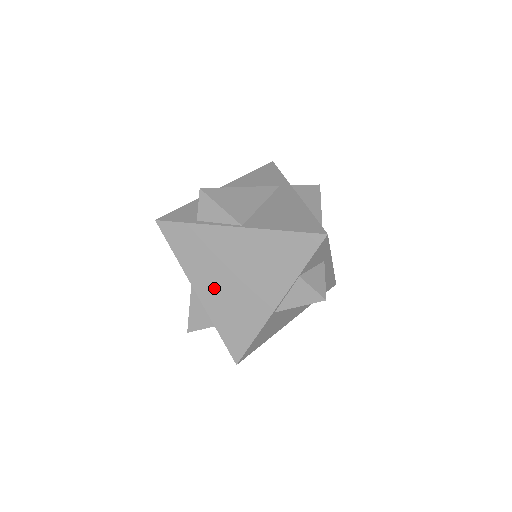
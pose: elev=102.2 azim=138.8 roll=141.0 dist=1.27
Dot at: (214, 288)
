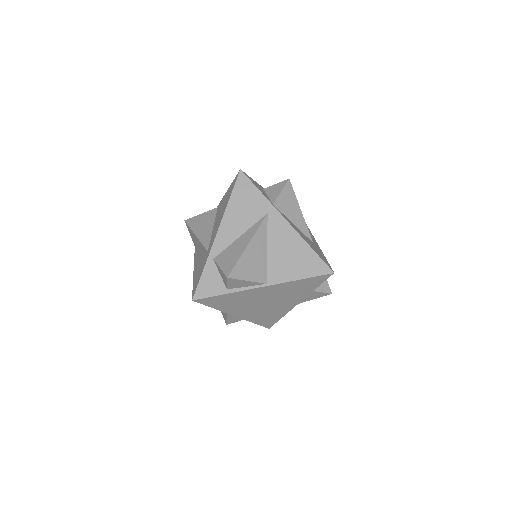
Dot at: (248, 311)
